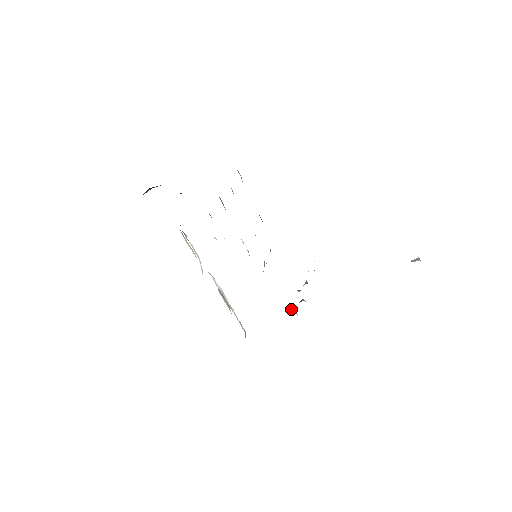
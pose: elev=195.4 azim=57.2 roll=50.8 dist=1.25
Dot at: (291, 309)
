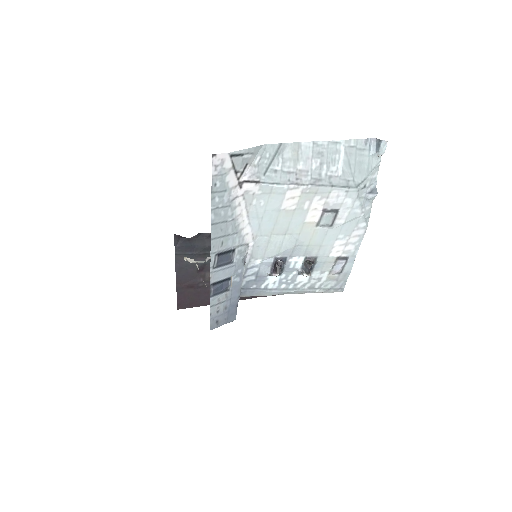
Dot at: (266, 273)
